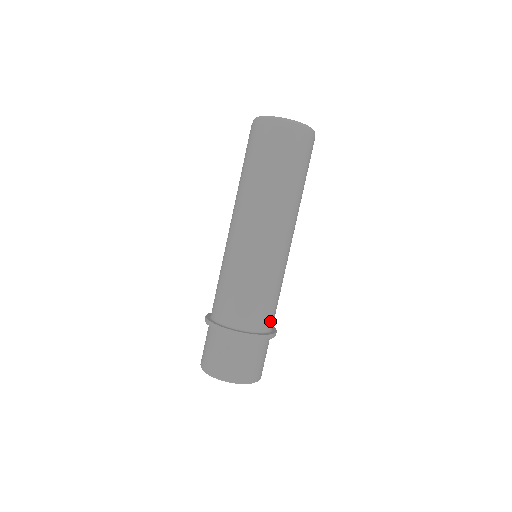
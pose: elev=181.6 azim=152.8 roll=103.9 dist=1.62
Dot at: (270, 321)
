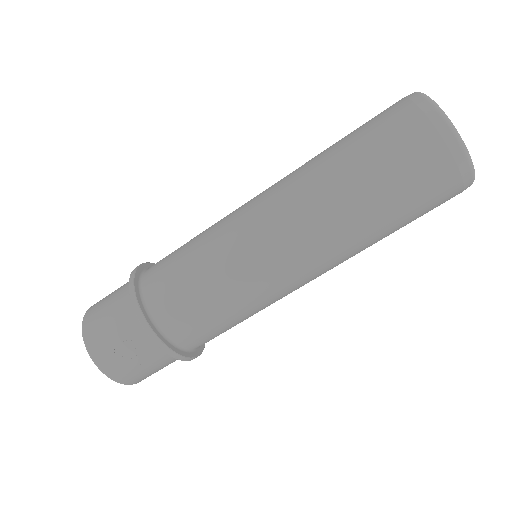
Dot at: occluded
